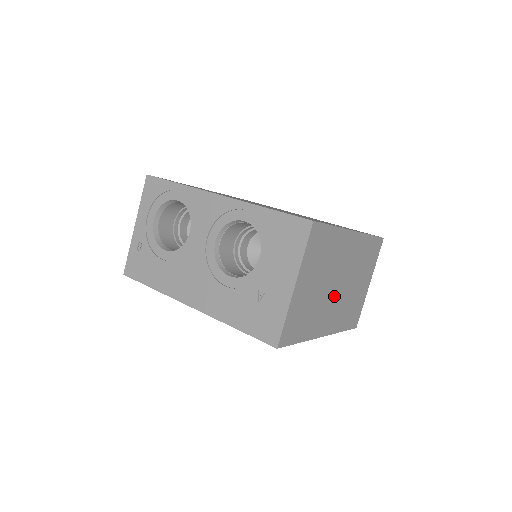
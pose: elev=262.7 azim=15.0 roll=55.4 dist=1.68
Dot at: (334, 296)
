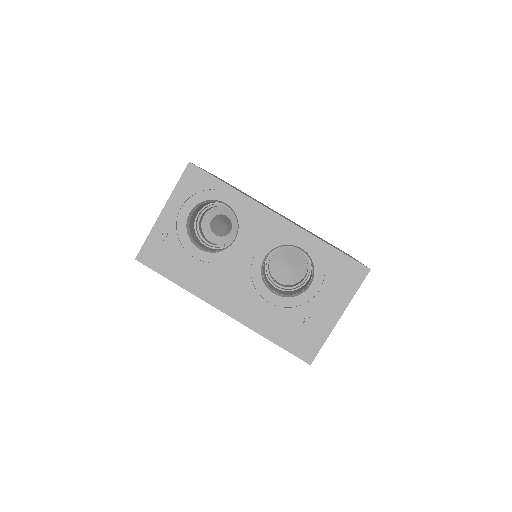
Dot at: occluded
